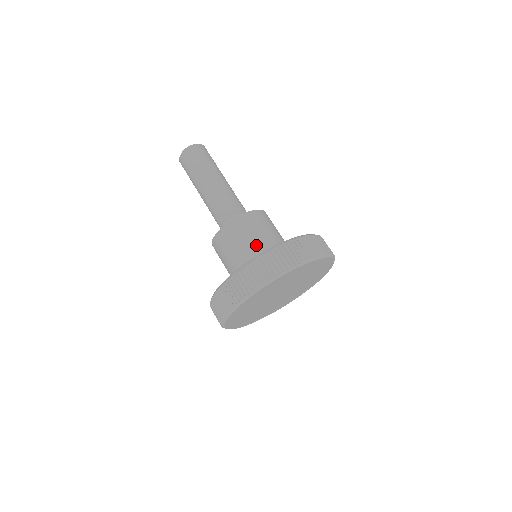
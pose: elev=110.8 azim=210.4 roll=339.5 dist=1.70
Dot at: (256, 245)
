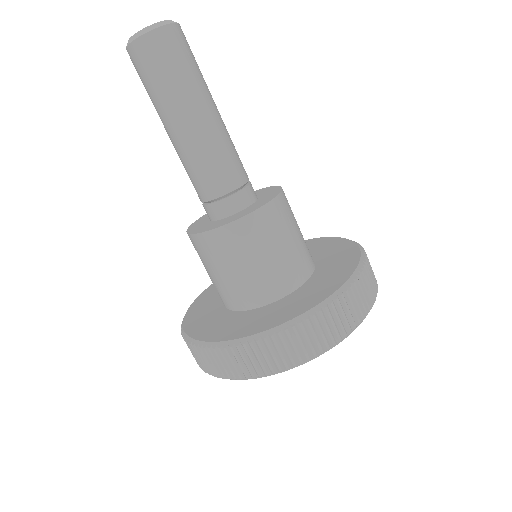
Dot at: (297, 252)
